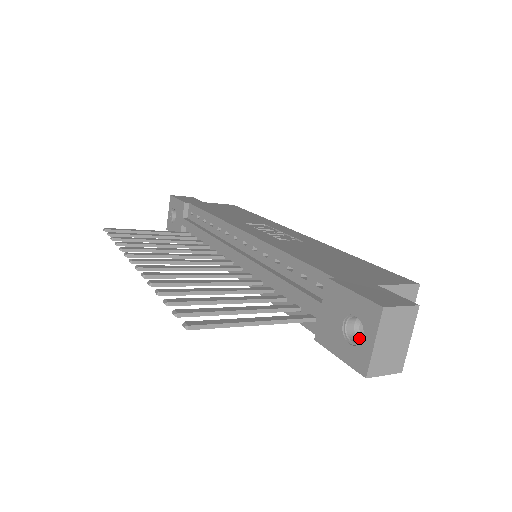
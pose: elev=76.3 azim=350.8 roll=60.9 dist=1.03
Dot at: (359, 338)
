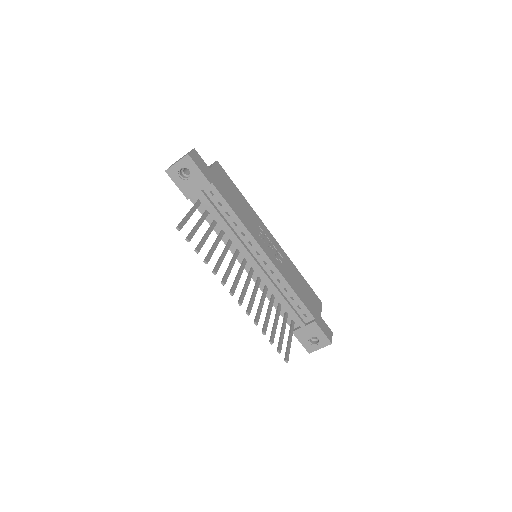
Dot at: (311, 339)
